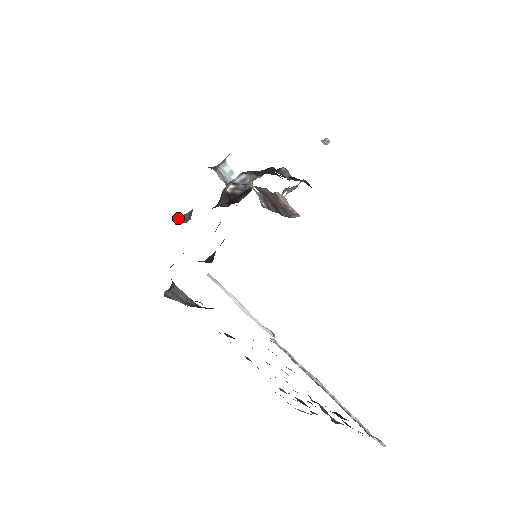
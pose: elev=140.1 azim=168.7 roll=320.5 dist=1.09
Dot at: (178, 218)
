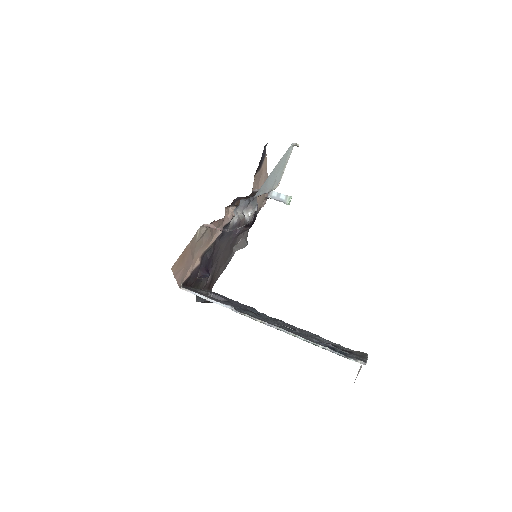
Dot at: (235, 248)
